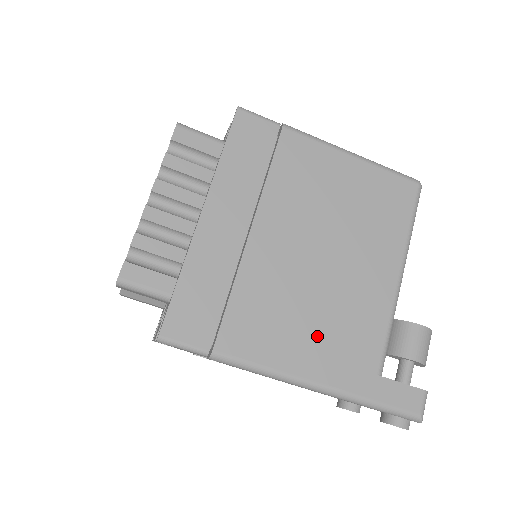
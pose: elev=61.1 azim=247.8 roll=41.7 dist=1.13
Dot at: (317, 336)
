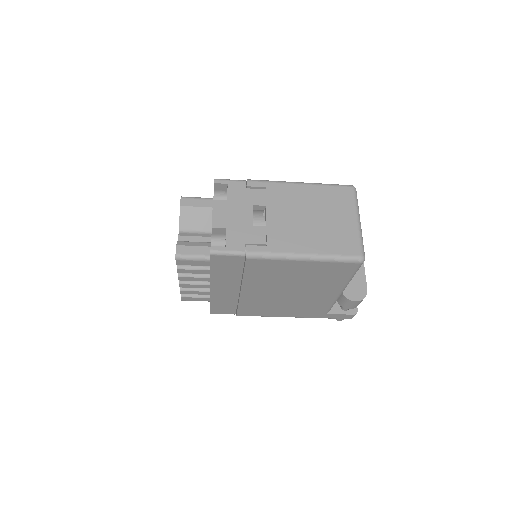
Dot at: (289, 309)
